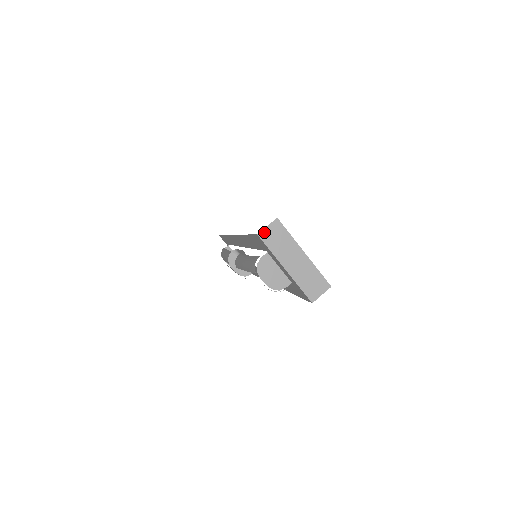
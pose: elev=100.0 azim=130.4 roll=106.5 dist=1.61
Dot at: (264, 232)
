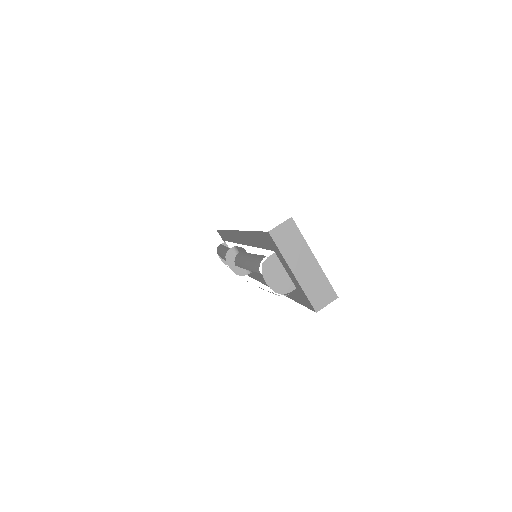
Dot at: (276, 230)
